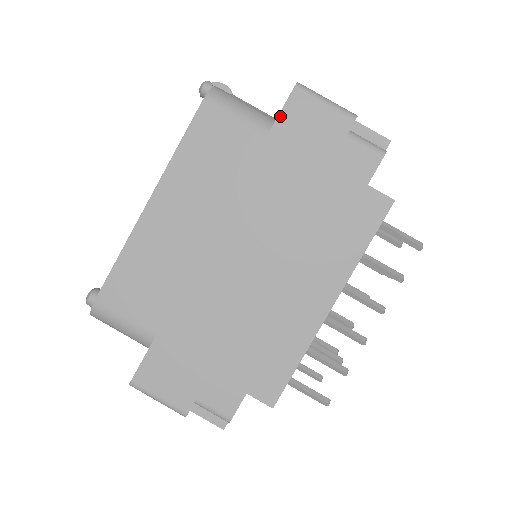
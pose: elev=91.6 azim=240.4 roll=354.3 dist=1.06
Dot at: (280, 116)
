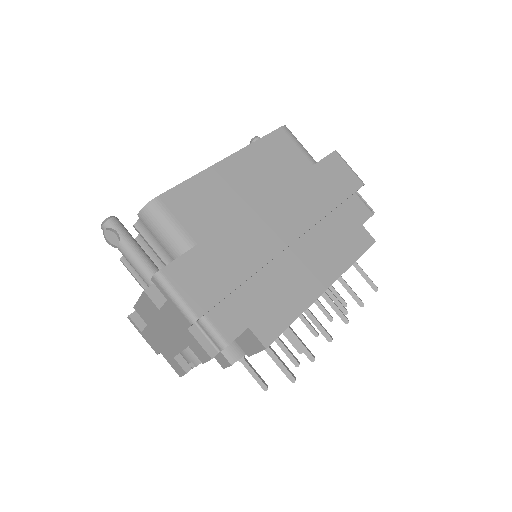
Dot at: (324, 159)
